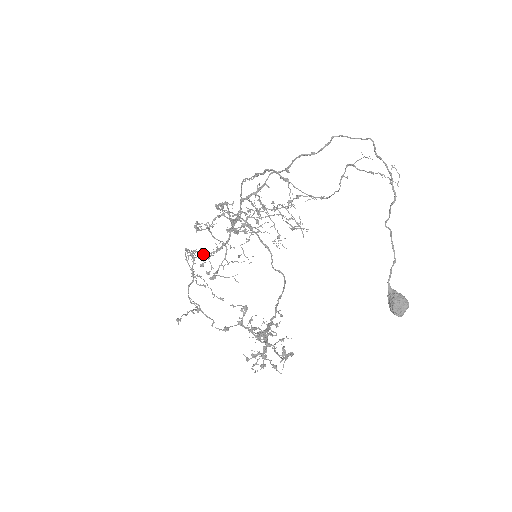
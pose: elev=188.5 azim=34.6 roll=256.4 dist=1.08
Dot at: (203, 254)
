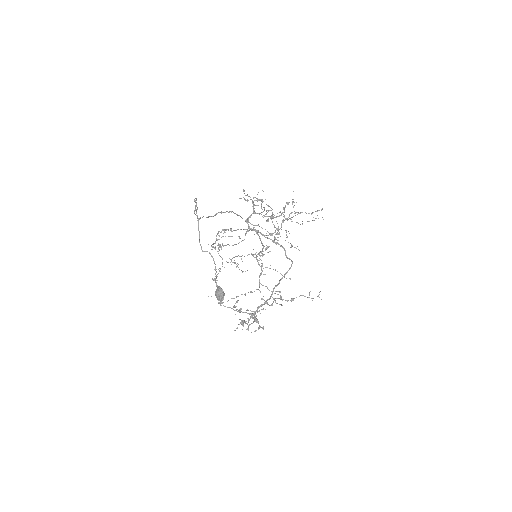
Dot at: occluded
